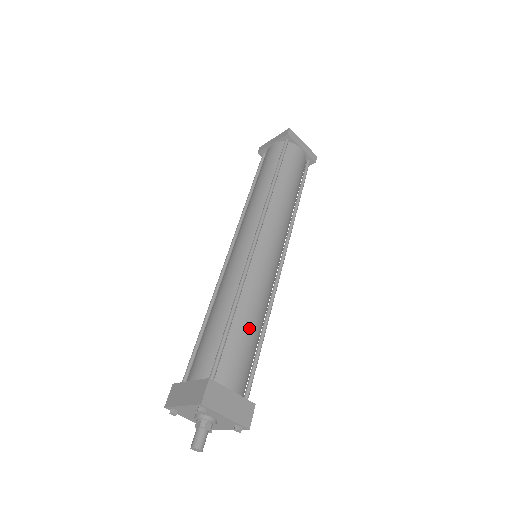
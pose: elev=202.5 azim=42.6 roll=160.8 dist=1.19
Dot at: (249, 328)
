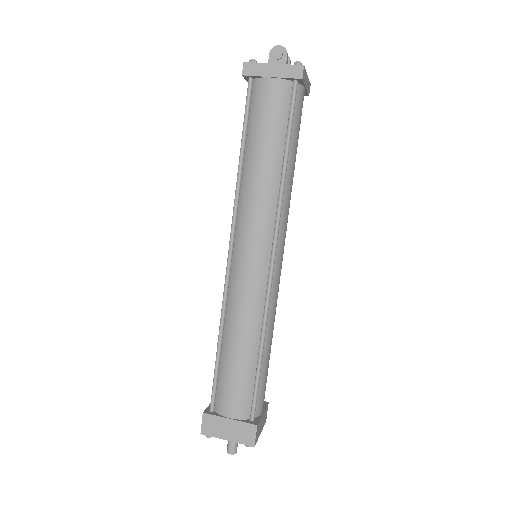
Dot at: (269, 355)
